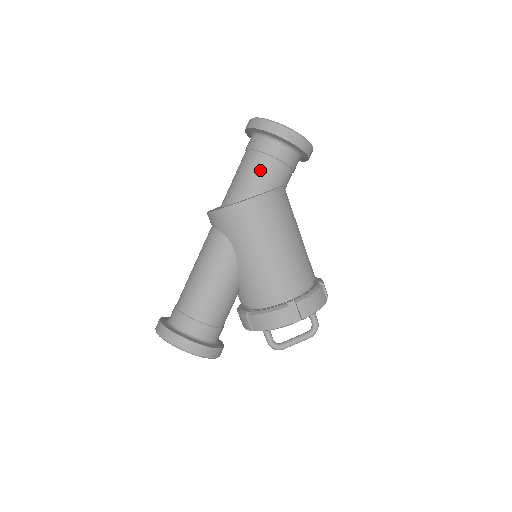
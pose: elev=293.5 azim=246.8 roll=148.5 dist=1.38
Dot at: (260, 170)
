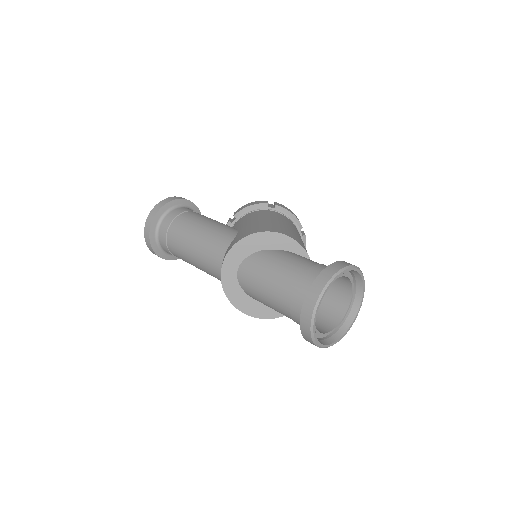
Dot at: occluded
